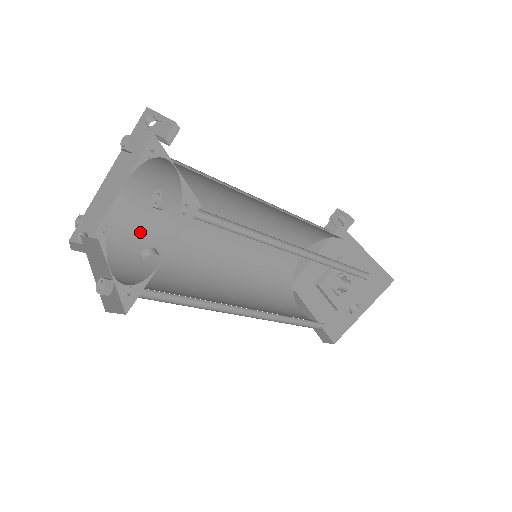
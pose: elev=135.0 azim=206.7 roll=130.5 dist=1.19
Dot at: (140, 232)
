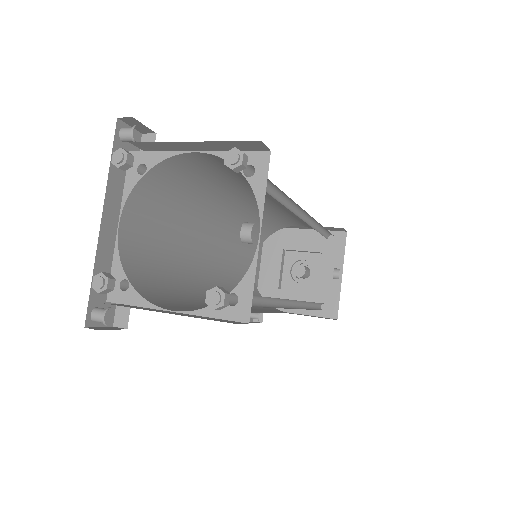
Dot at: (152, 279)
